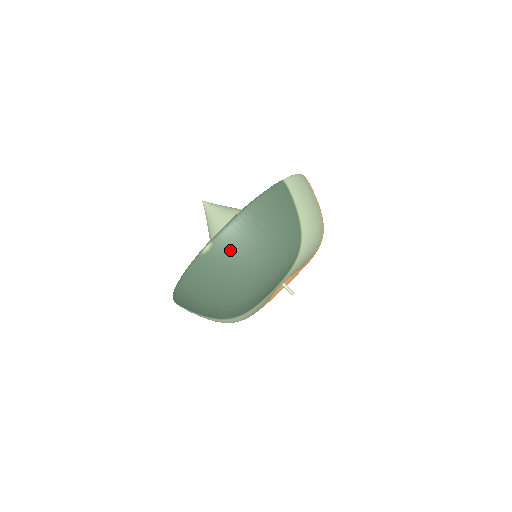
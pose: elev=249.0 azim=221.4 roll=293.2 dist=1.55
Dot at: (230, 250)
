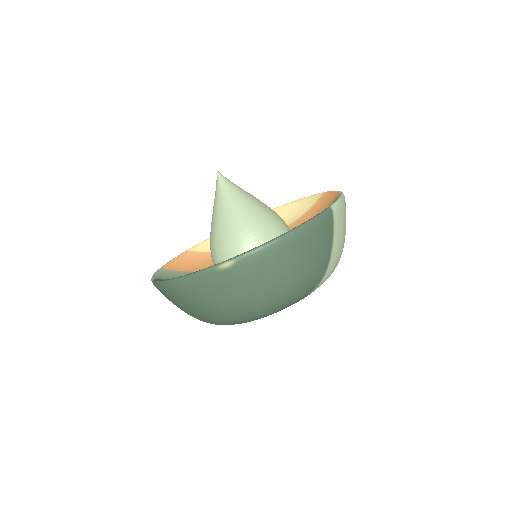
Dot at: (252, 275)
